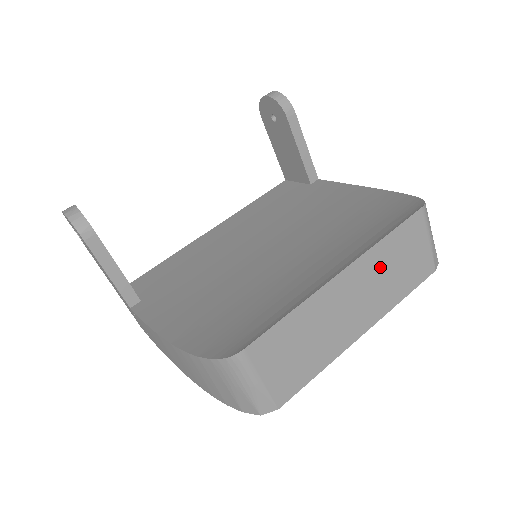
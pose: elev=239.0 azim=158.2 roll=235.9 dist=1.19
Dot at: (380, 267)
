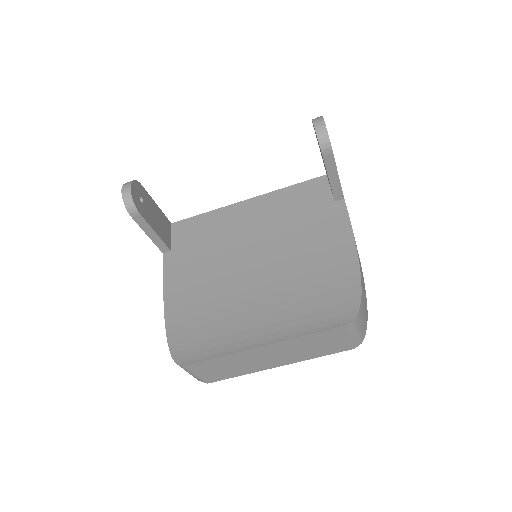
Dot at: (298, 345)
